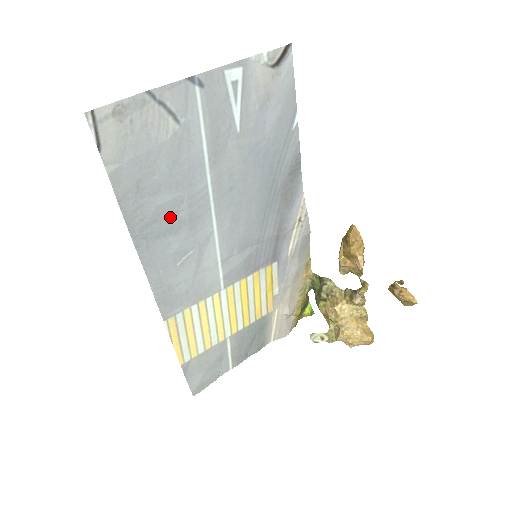
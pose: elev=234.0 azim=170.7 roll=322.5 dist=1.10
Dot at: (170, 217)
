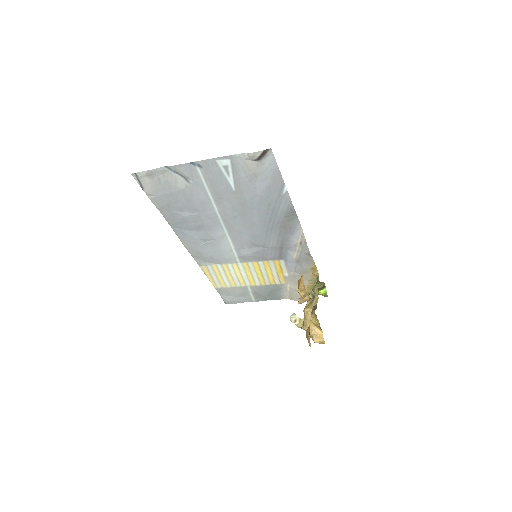
Dot at: (193, 222)
